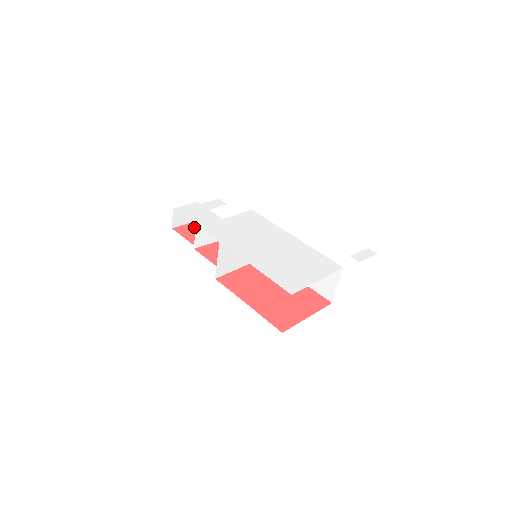
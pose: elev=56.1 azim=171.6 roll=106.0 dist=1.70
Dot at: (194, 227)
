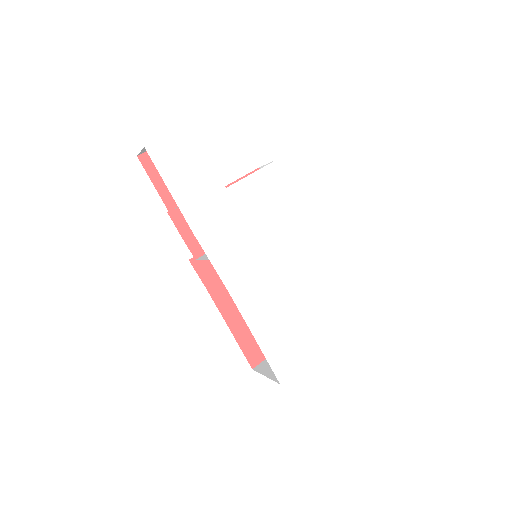
Dot at: occluded
